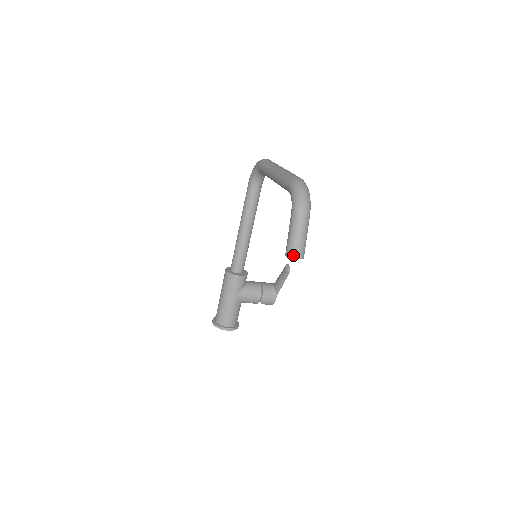
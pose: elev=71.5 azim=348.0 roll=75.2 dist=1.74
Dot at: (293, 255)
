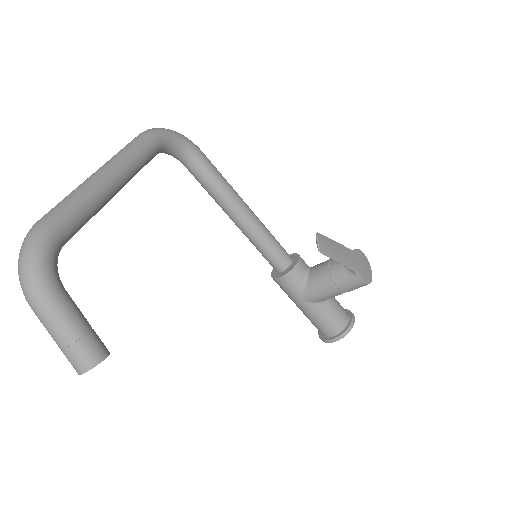
Dot at: (76, 371)
